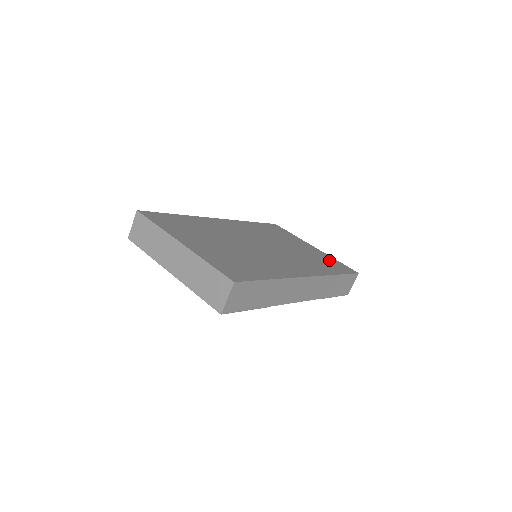
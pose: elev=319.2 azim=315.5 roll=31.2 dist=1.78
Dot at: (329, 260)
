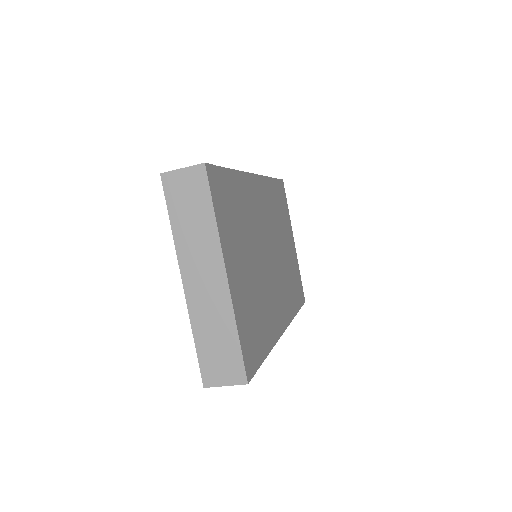
Dot at: (297, 276)
